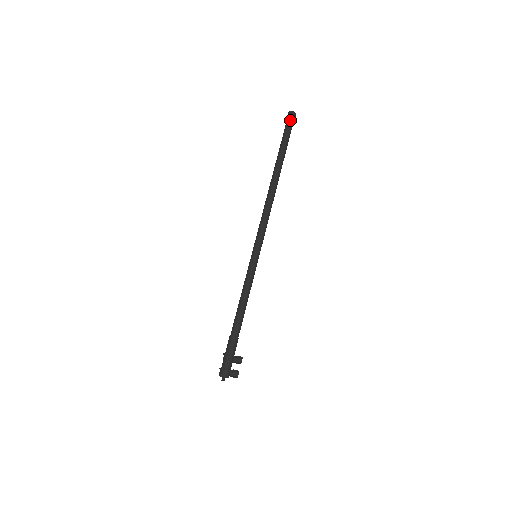
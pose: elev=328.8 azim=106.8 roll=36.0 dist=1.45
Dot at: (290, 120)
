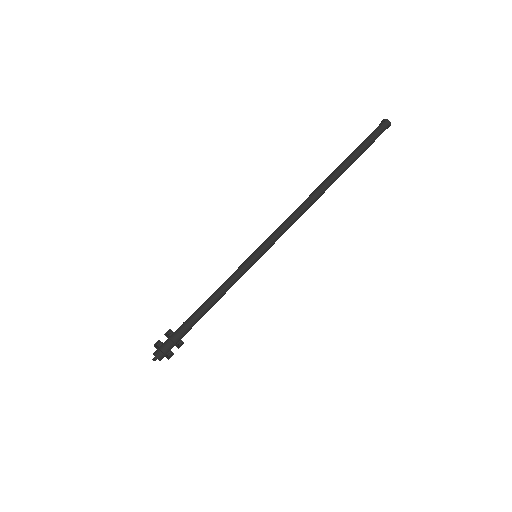
Dot at: (381, 130)
